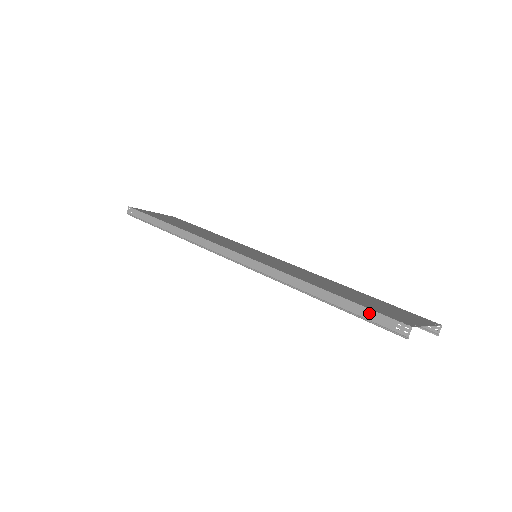
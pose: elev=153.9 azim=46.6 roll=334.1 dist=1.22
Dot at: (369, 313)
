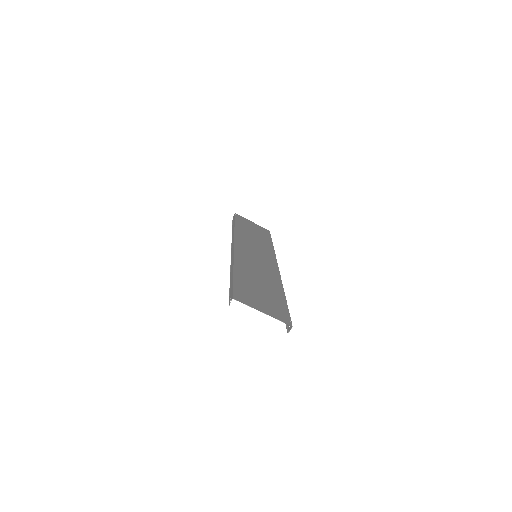
Dot at: (232, 288)
